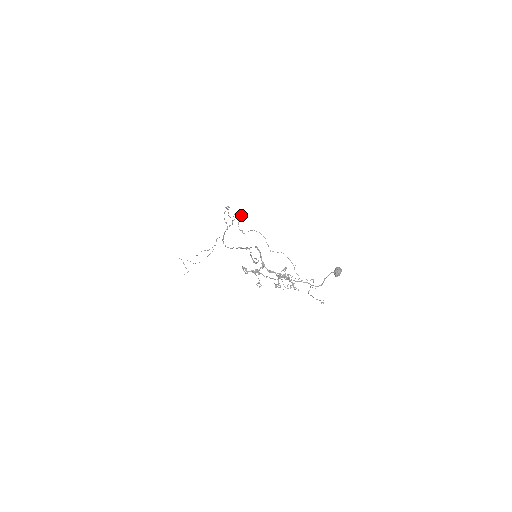
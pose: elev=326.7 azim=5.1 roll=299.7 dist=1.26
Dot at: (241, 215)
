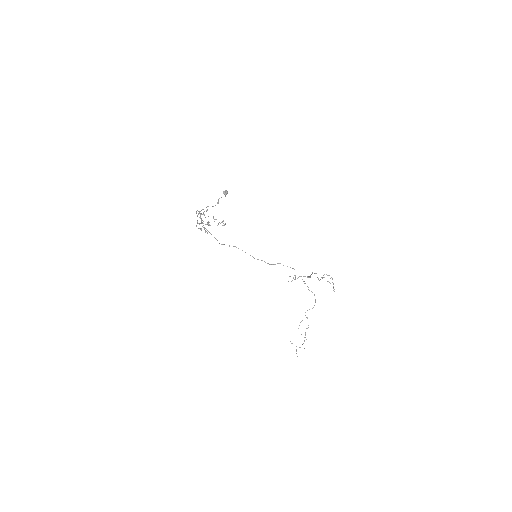
Dot at: occluded
